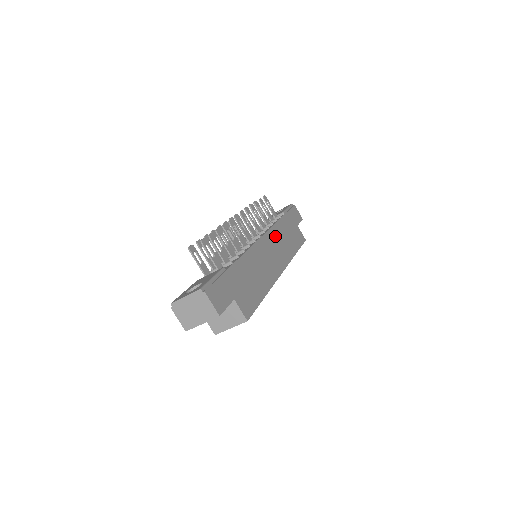
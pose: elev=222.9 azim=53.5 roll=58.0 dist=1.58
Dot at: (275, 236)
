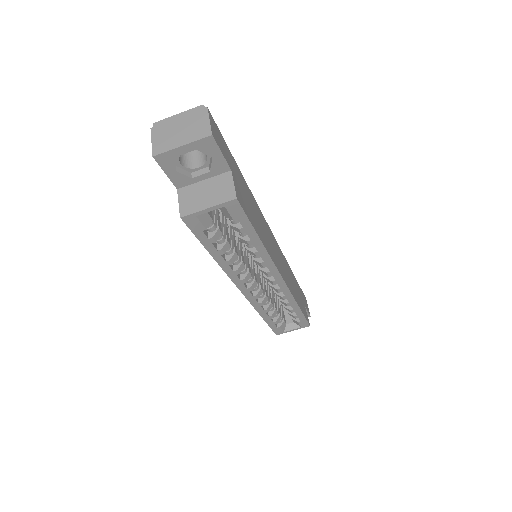
Dot at: (284, 261)
